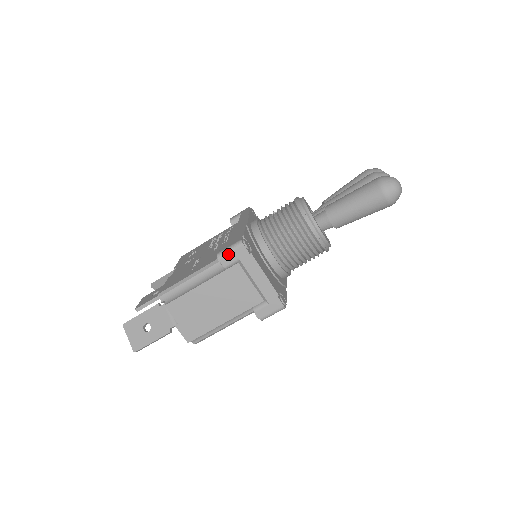
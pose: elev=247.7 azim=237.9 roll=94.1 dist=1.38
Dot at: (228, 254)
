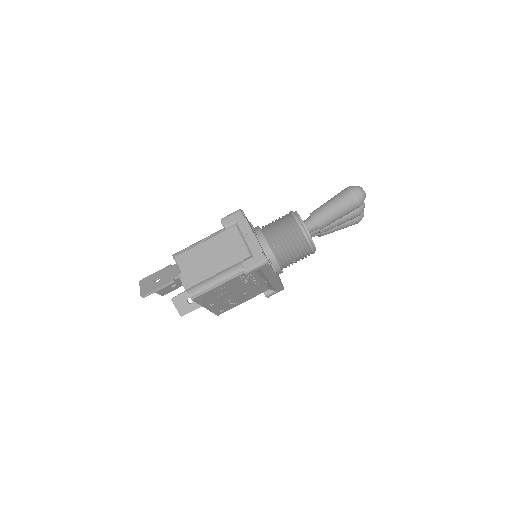
Dot at: (229, 217)
